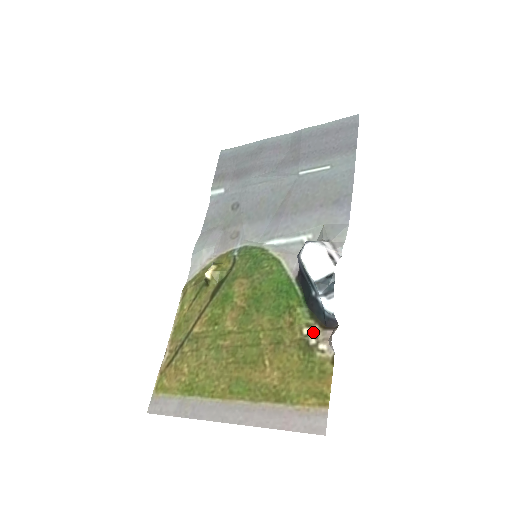
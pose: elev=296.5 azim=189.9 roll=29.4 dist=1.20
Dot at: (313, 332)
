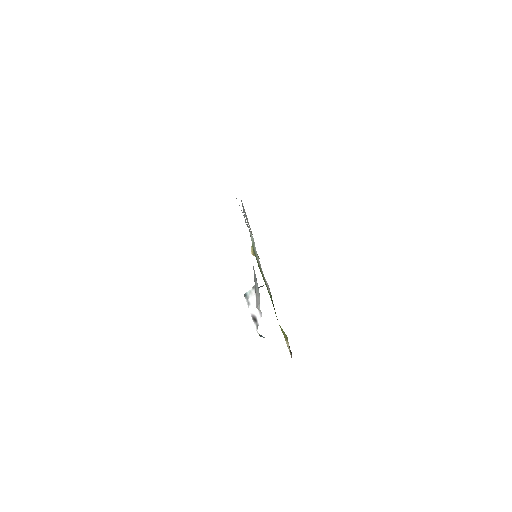
Dot at: (289, 347)
